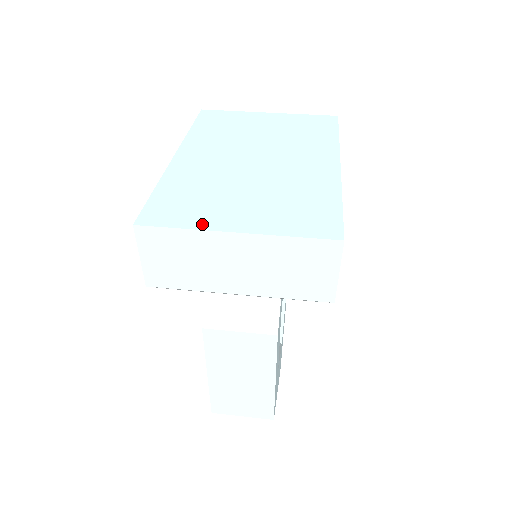
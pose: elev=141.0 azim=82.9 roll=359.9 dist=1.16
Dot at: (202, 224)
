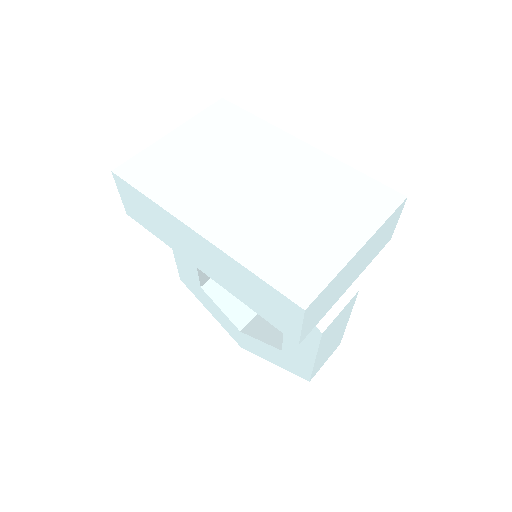
Dot at: (336, 264)
